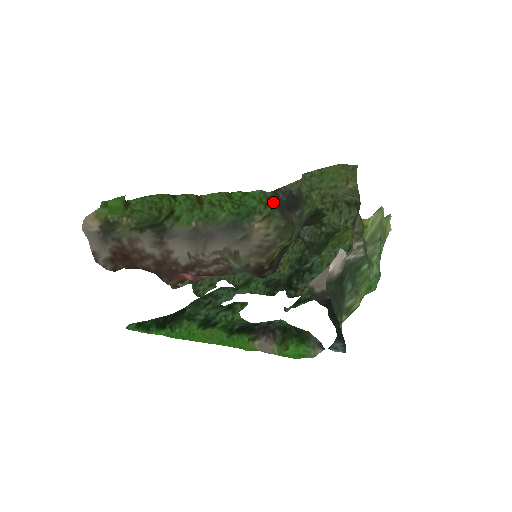
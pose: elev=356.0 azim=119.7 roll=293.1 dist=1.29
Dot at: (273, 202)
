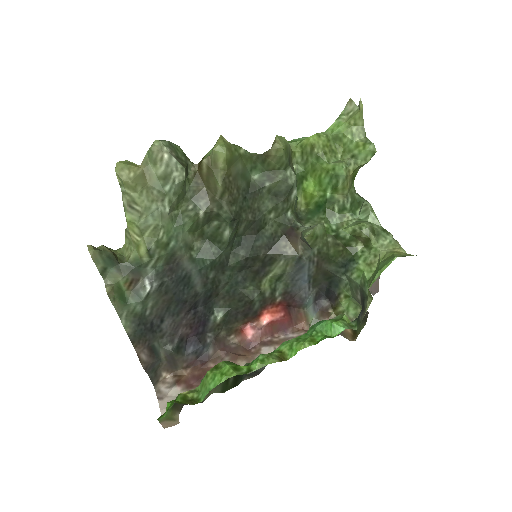
Dot at: (355, 323)
